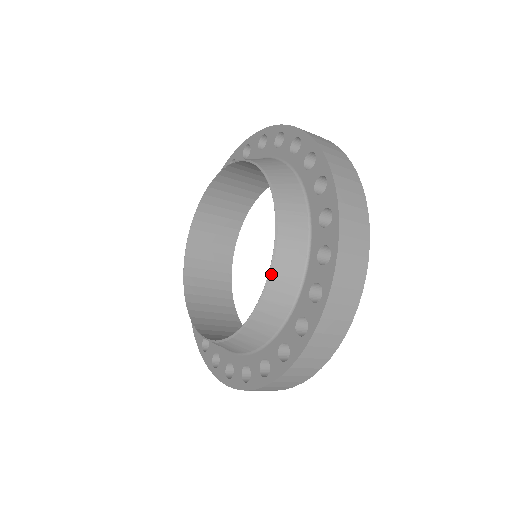
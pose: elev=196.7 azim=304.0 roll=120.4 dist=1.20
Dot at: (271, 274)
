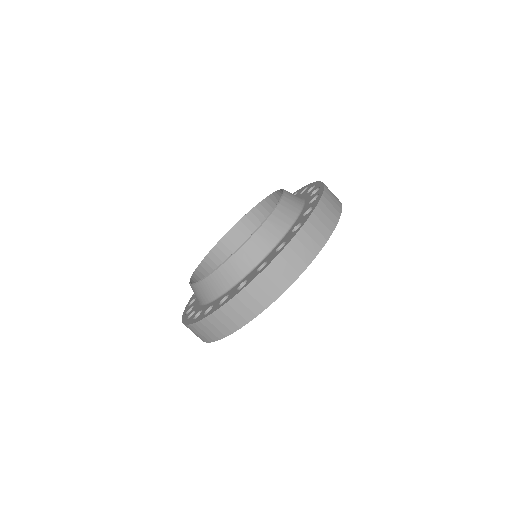
Dot at: (285, 191)
